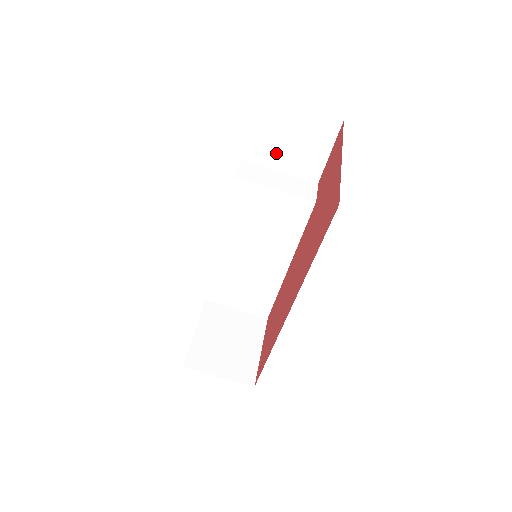
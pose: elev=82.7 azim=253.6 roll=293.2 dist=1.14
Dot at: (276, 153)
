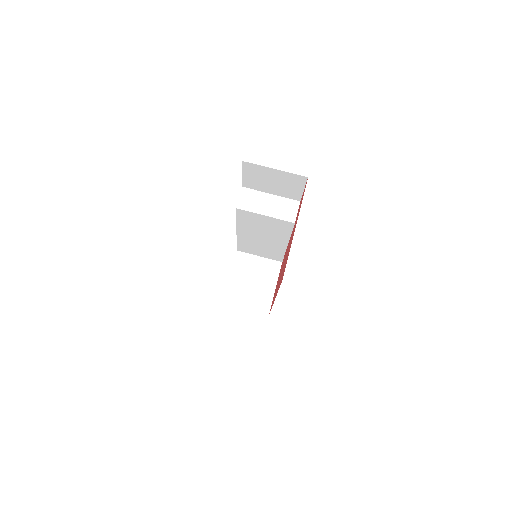
Dot at: (265, 186)
